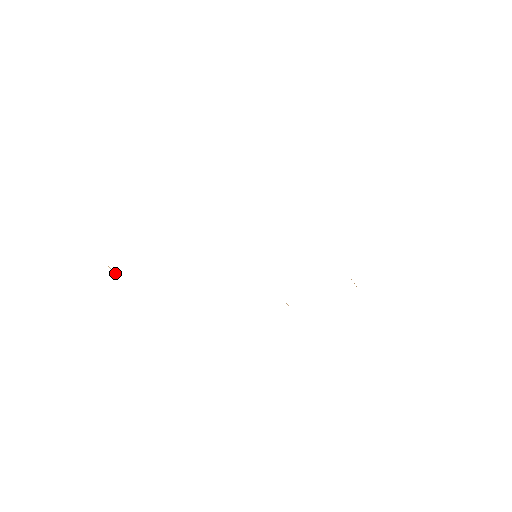
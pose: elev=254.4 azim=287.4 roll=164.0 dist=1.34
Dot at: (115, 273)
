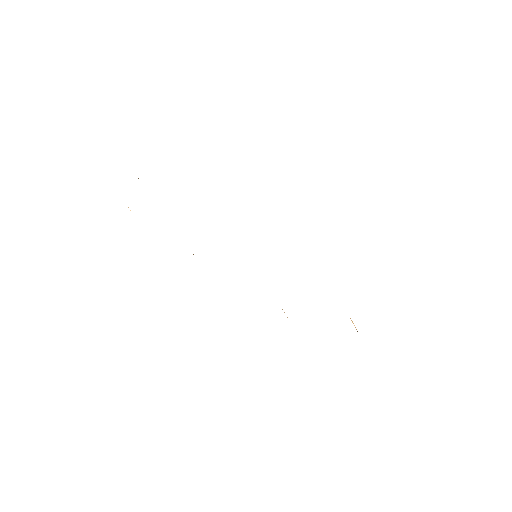
Dot at: occluded
